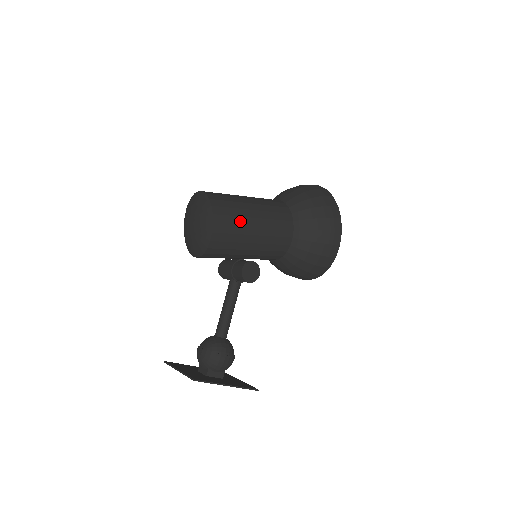
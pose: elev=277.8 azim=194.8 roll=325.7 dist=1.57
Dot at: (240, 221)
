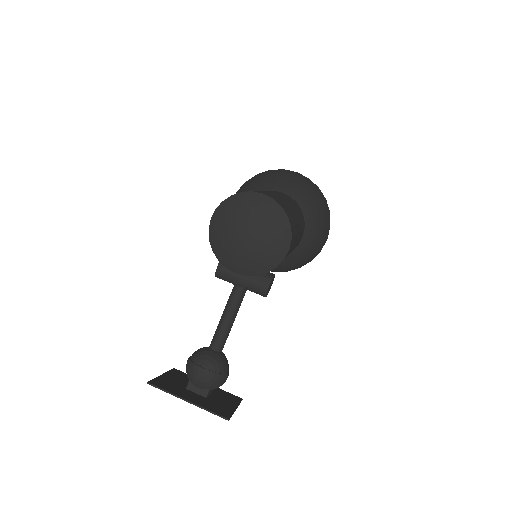
Dot at: (295, 240)
